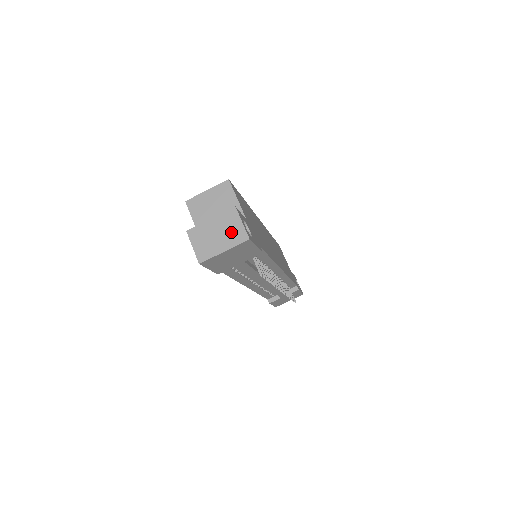
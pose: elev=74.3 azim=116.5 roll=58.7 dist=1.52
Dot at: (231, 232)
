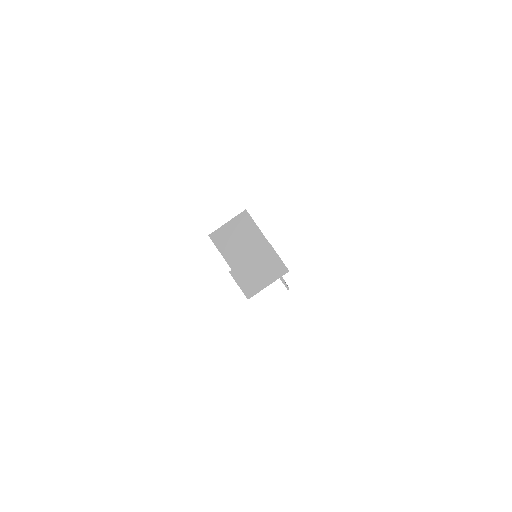
Dot at: (271, 267)
